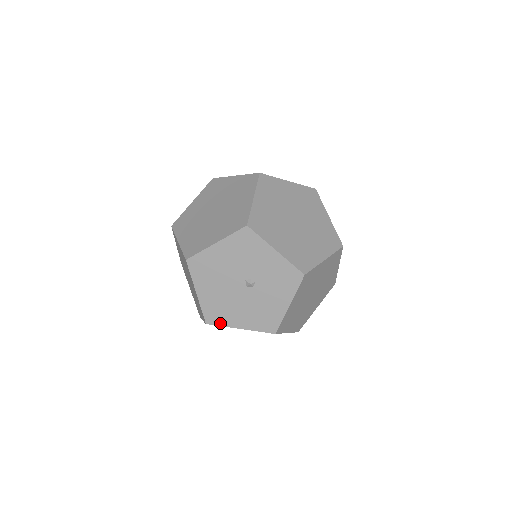
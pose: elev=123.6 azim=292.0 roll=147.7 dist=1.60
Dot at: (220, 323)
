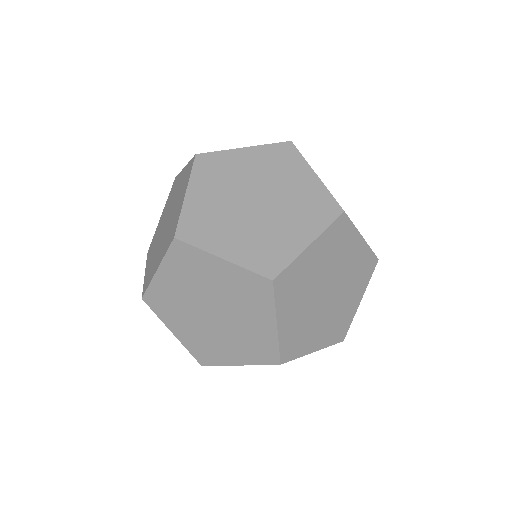
Dot at: occluded
